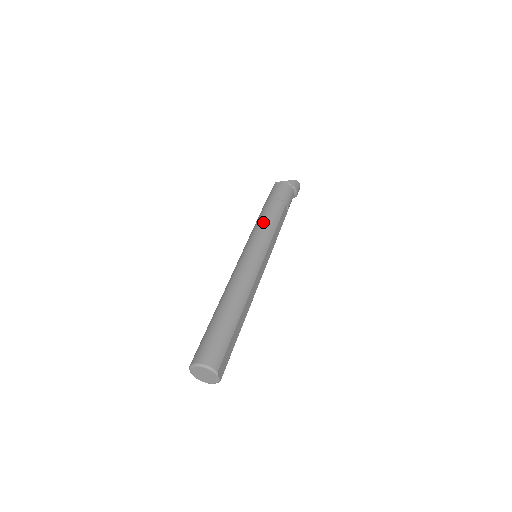
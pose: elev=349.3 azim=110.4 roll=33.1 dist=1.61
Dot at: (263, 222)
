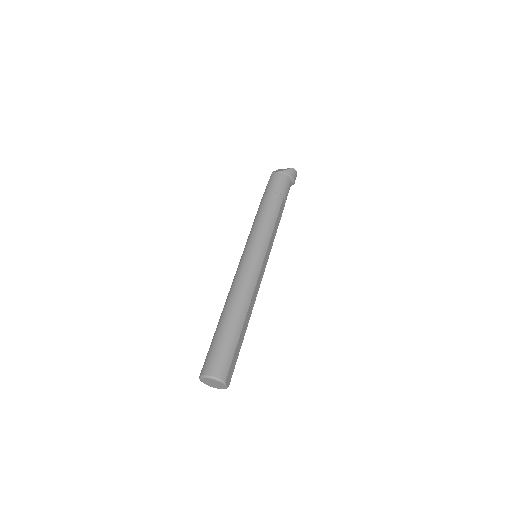
Dot at: (261, 221)
